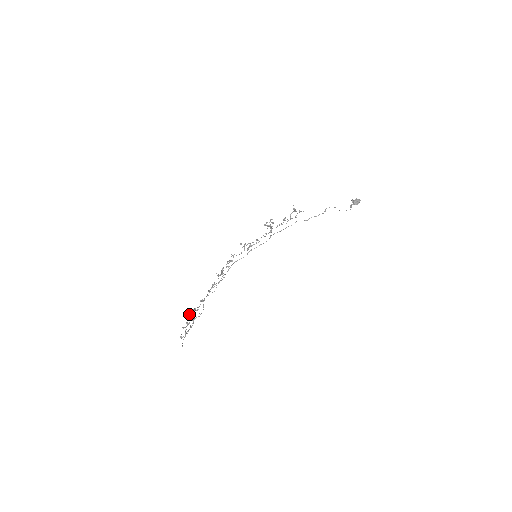
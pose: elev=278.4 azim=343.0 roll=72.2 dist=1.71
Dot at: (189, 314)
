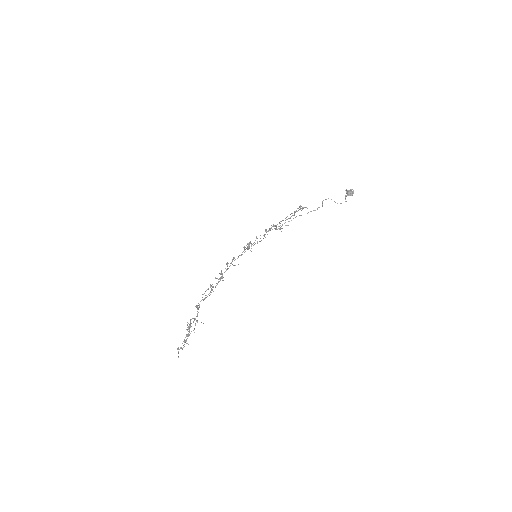
Dot at: (190, 326)
